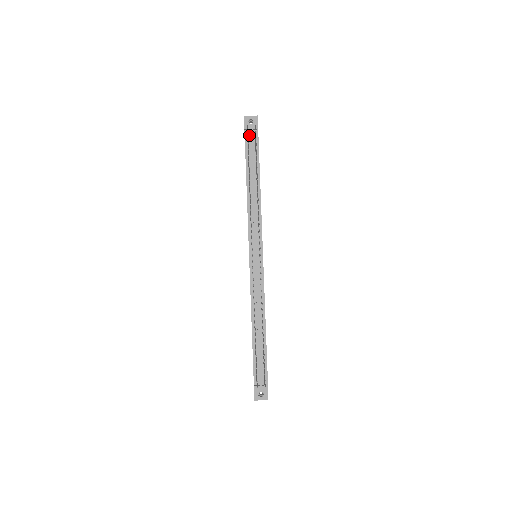
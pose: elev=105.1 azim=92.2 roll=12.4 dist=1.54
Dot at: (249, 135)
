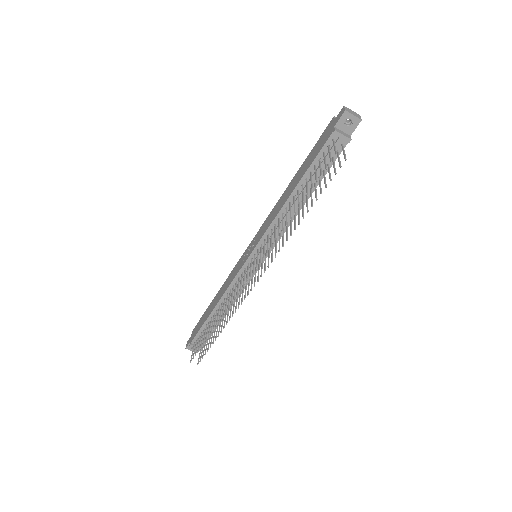
Dot at: occluded
